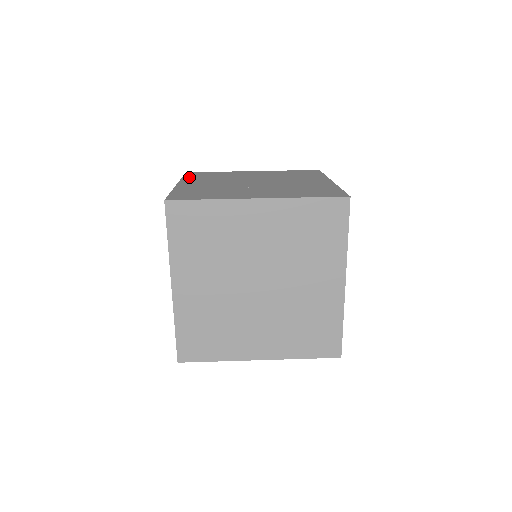
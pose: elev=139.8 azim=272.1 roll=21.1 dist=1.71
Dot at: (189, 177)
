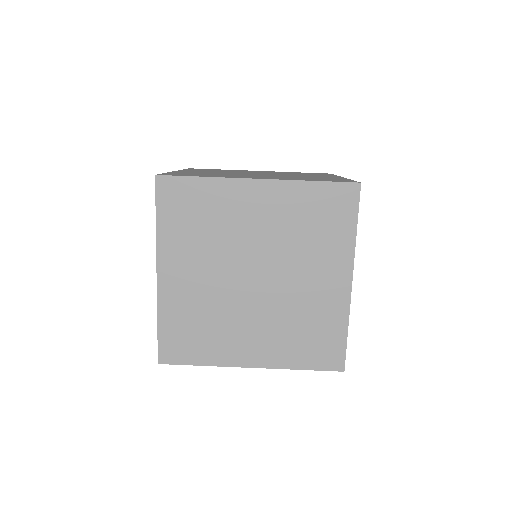
Dot at: occluded
